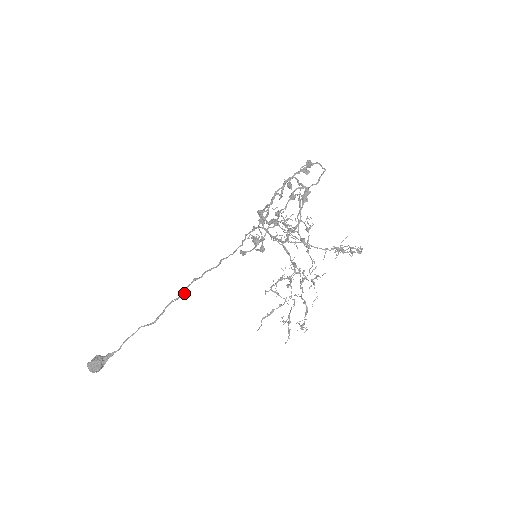
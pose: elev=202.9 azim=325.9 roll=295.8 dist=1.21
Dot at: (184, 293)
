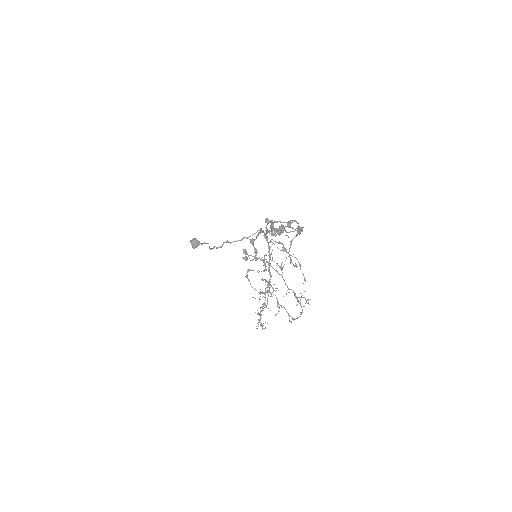
Dot at: (221, 247)
